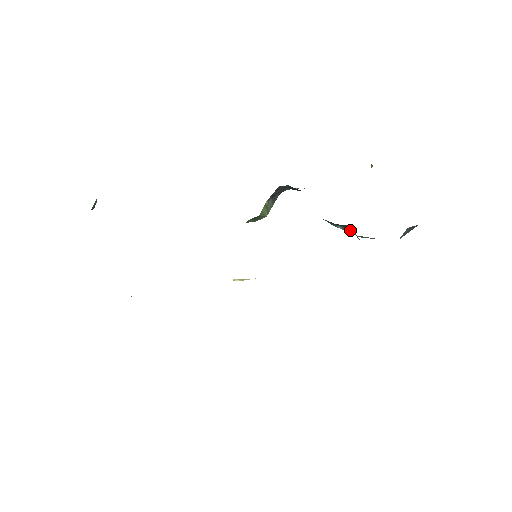
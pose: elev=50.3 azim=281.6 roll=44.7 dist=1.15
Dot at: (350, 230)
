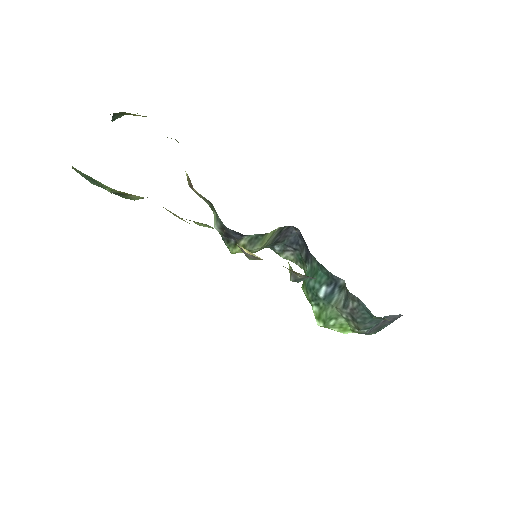
Dot at: (336, 295)
